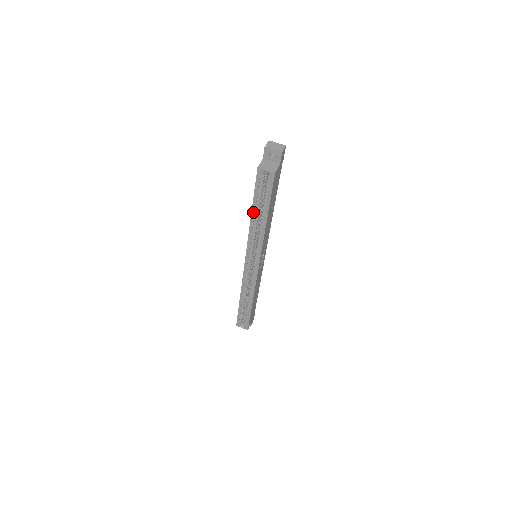
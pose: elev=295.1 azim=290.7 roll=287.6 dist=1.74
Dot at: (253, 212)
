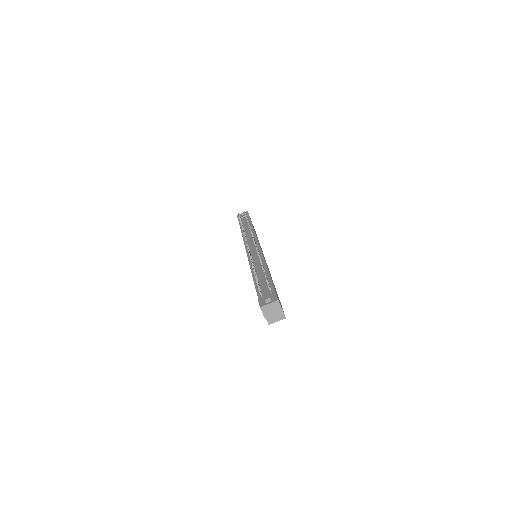
Dot at: occluded
